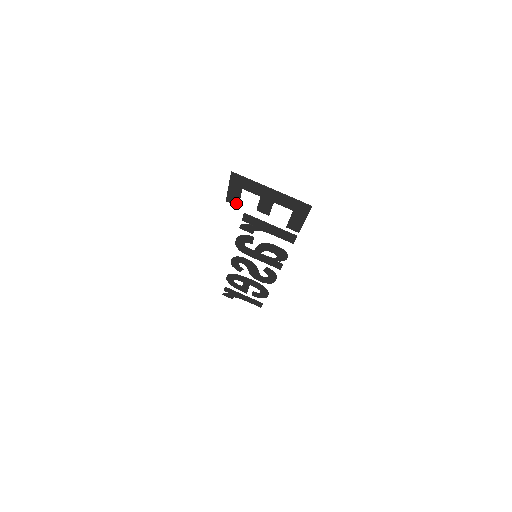
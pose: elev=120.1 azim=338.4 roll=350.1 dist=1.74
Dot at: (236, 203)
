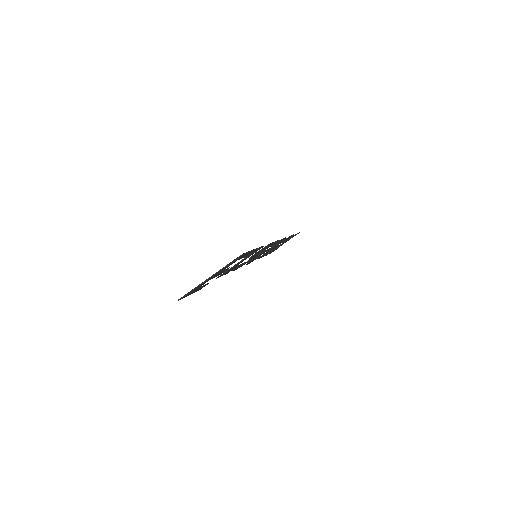
Dot at: occluded
